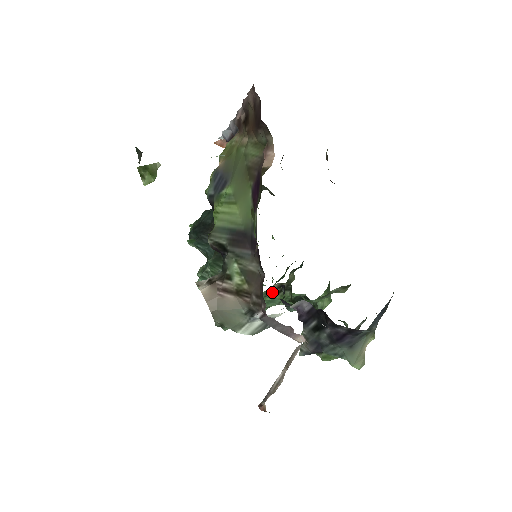
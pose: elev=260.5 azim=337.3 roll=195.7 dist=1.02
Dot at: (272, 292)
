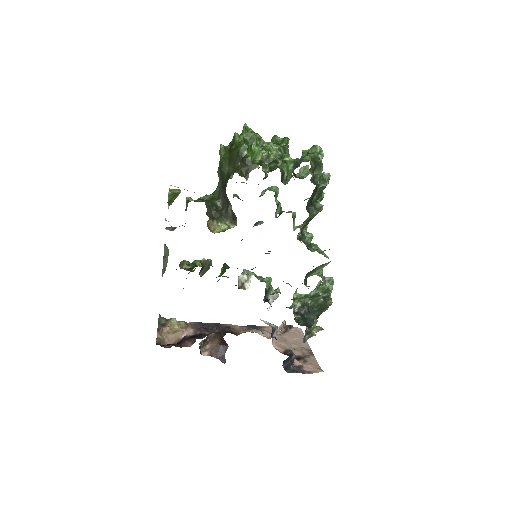
Dot at: occluded
